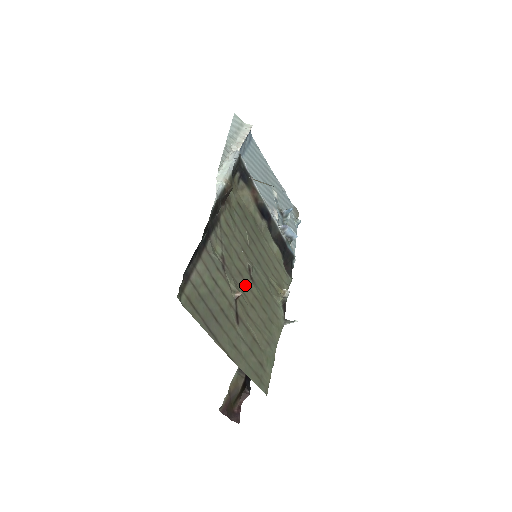
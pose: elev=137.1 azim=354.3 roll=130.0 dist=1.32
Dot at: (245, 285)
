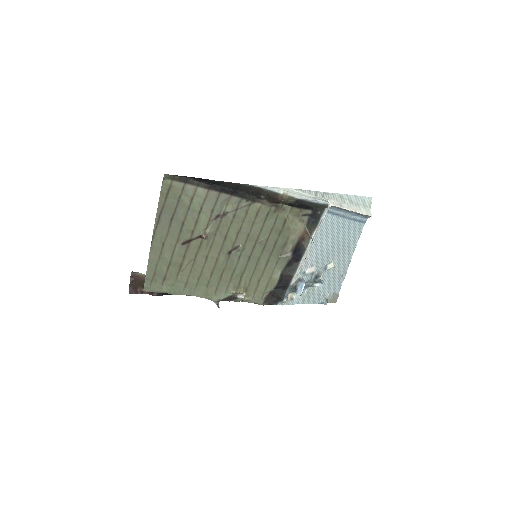
Dot at: (220, 246)
